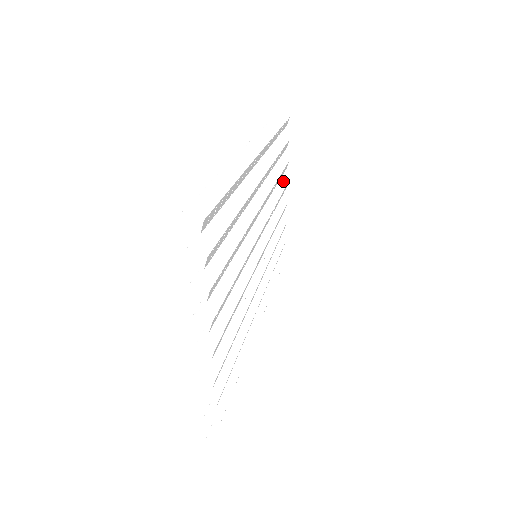
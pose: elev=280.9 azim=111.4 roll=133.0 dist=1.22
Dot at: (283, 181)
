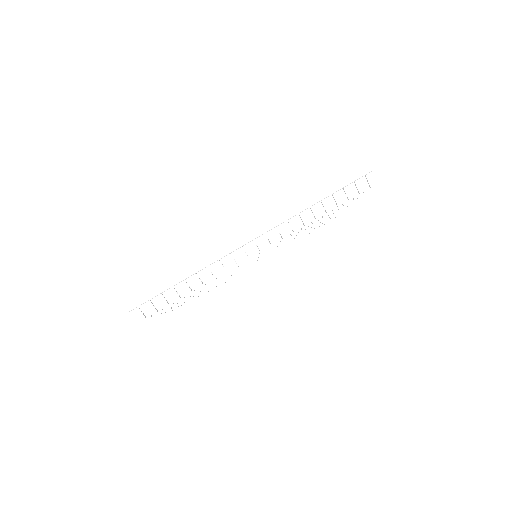
Dot at: occluded
